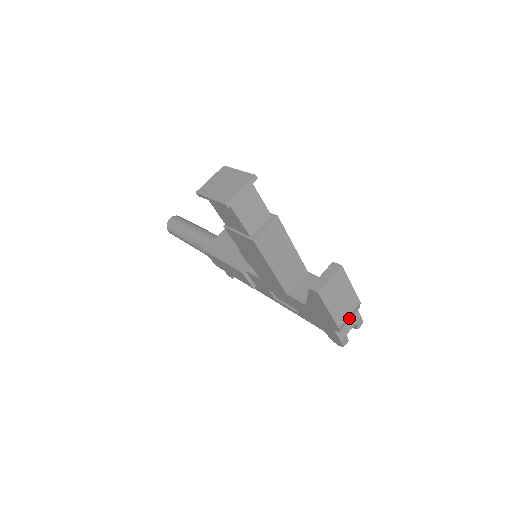
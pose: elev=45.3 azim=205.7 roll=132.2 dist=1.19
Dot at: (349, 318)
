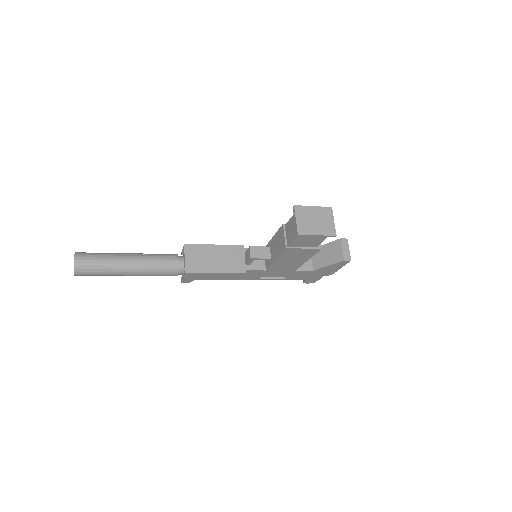
Dot at: occluded
